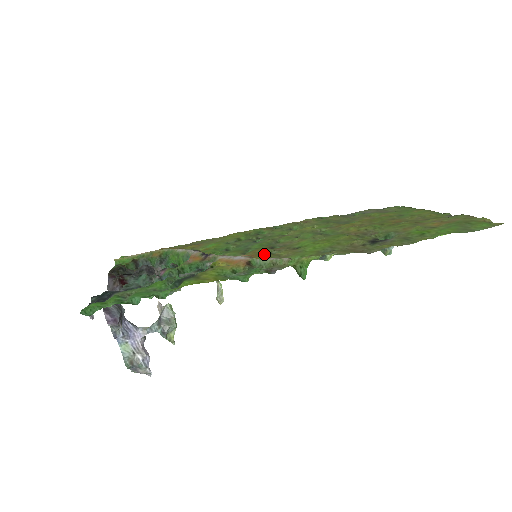
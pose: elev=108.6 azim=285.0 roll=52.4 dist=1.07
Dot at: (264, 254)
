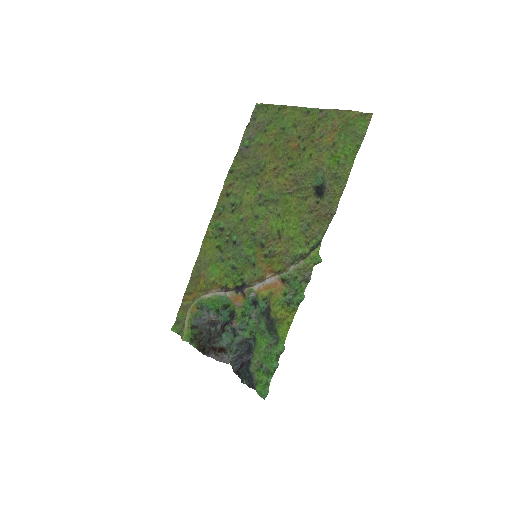
Dot at: (272, 260)
